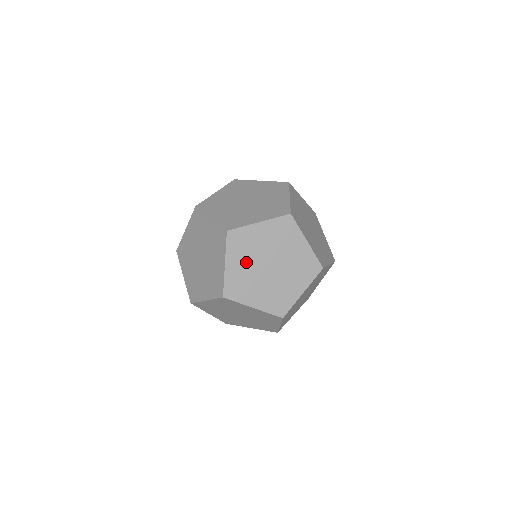
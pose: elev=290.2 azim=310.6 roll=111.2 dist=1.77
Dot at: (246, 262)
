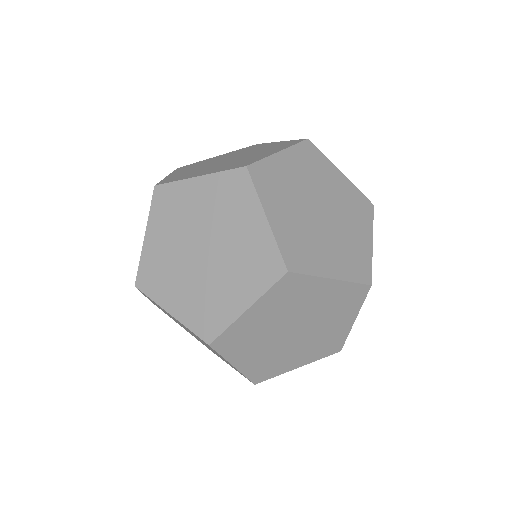
Dot at: (259, 348)
